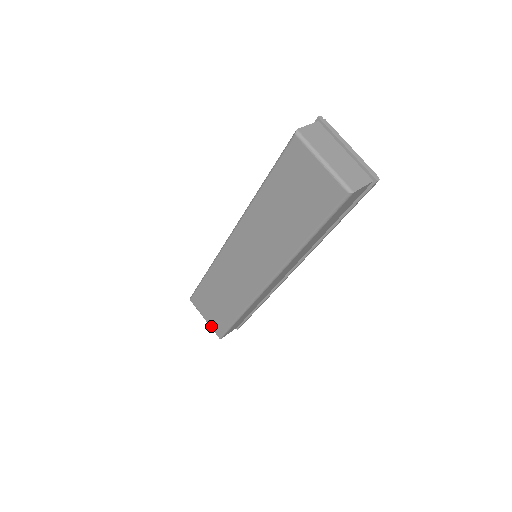
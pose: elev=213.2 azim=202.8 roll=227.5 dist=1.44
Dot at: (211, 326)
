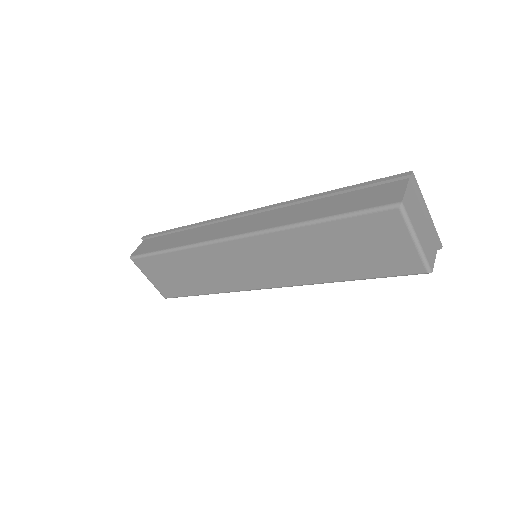
Dot at: (157, 287)
